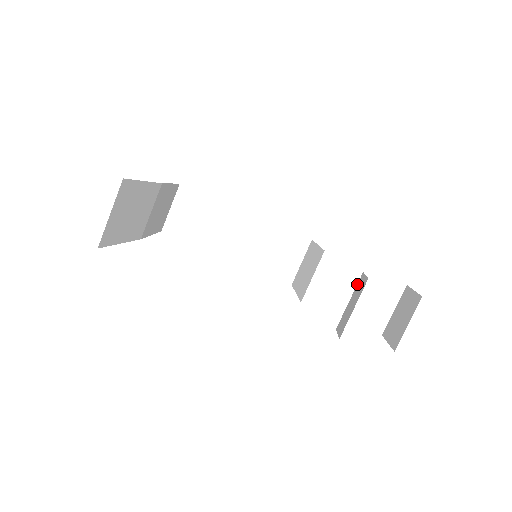
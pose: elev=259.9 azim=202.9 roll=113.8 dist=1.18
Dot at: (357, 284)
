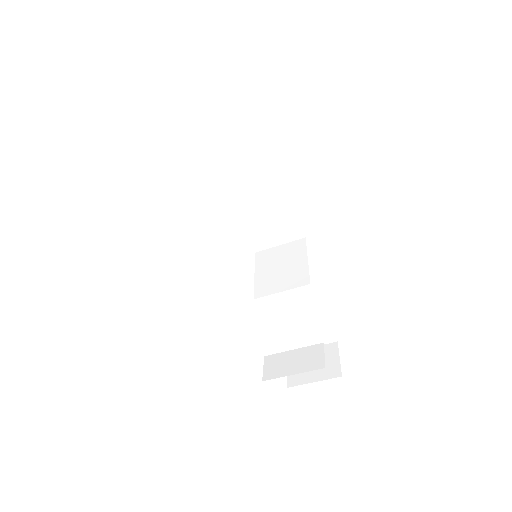
Dot at: (311, 346)
